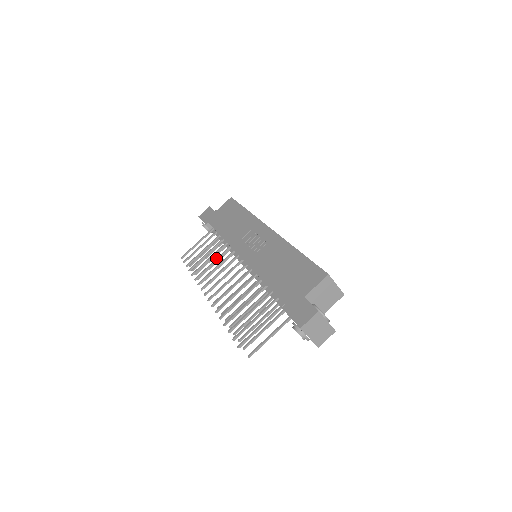
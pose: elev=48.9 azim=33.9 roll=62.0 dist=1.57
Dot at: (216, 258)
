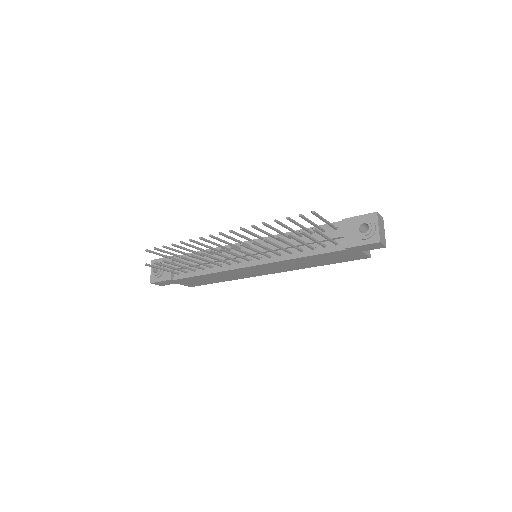
Dot at: (210, 246)
